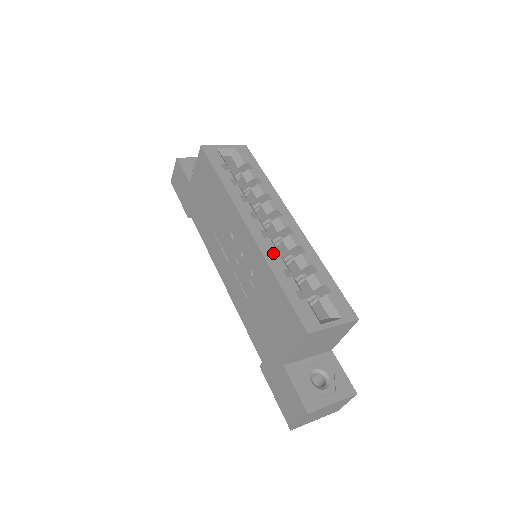
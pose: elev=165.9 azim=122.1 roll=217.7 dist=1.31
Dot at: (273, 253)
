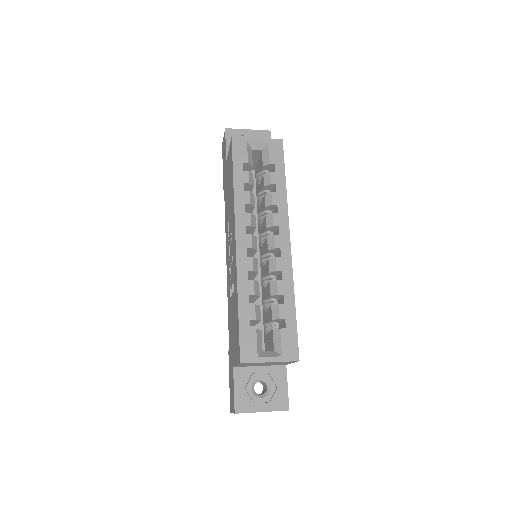
Dot at: (252, 272)
